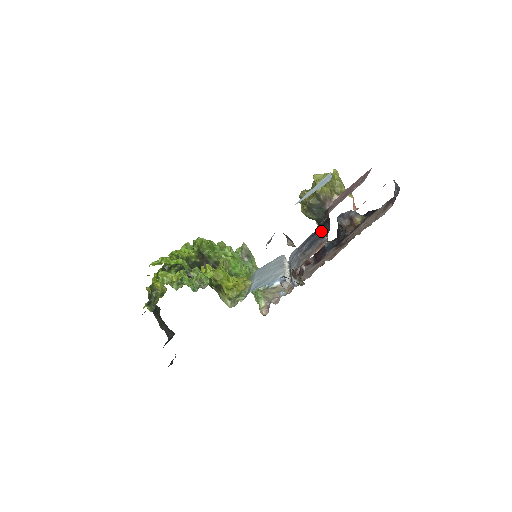
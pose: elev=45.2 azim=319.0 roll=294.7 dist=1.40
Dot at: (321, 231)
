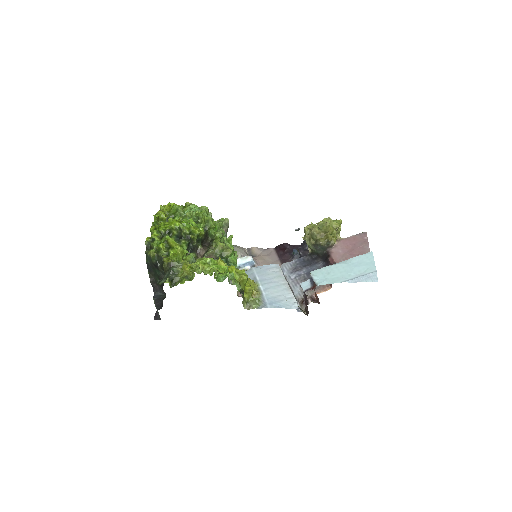
Dot at: (318, 266)
